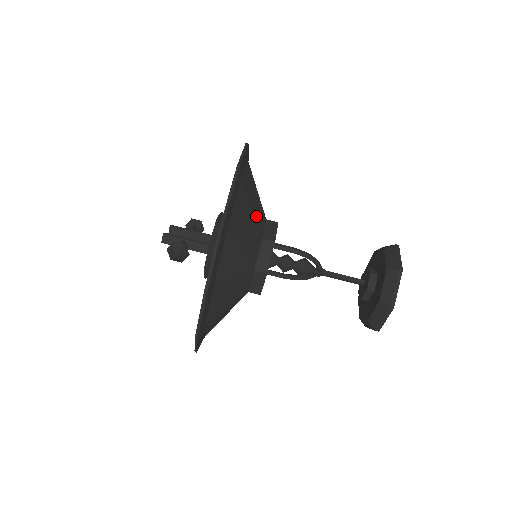
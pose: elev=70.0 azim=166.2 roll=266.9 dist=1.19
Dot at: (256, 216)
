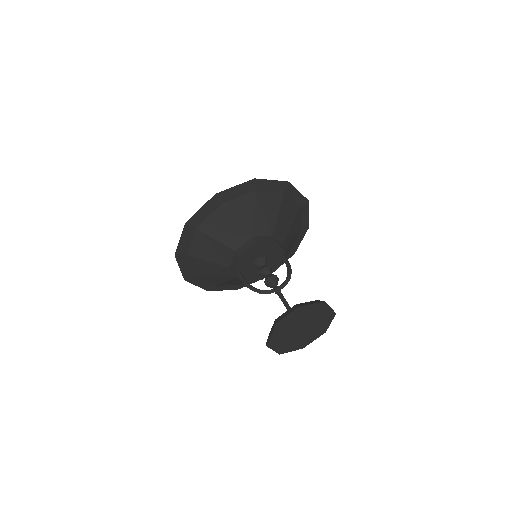
Dot at: (217, 259)
